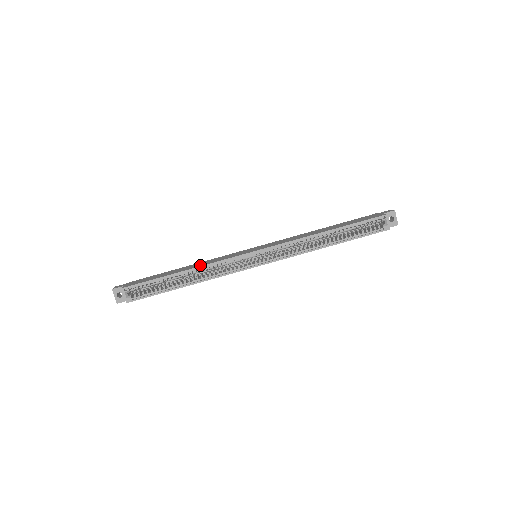
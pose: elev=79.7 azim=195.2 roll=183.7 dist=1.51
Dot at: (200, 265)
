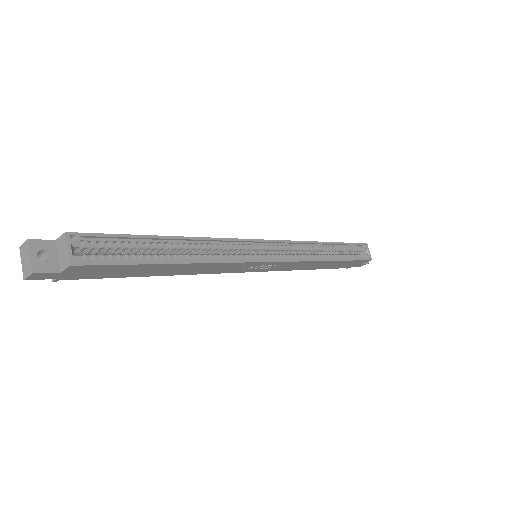
Dot at: (198, 239)
